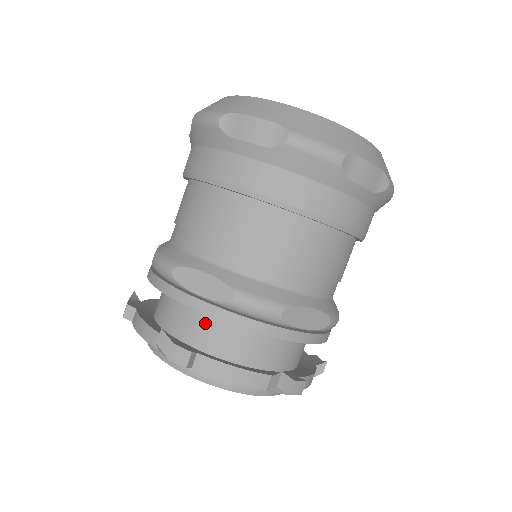
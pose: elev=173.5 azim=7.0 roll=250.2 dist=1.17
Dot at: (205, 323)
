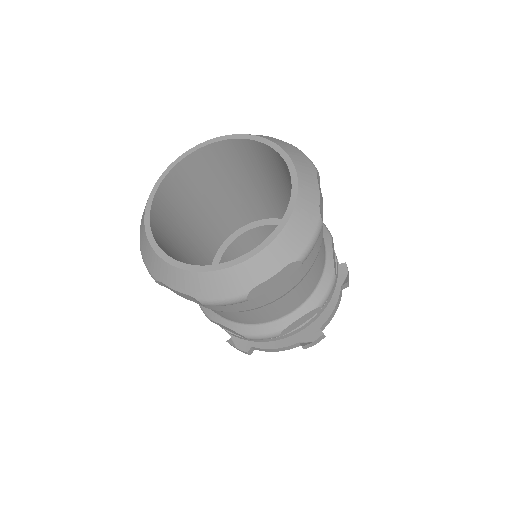
Dot at: occluded
